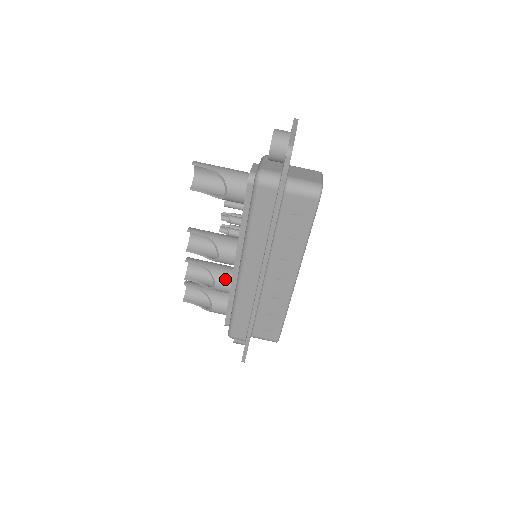
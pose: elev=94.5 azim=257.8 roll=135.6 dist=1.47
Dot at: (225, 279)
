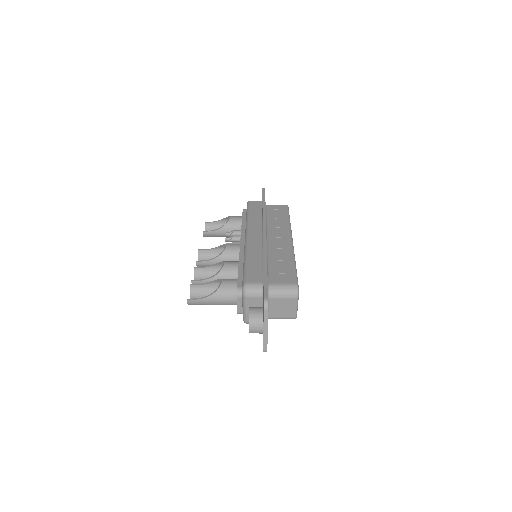
Dot at: occluded
